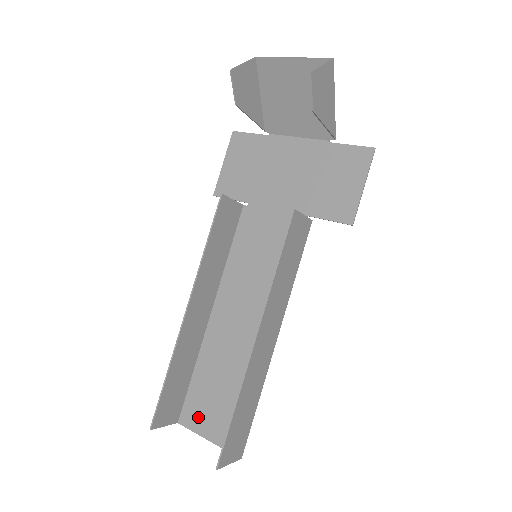
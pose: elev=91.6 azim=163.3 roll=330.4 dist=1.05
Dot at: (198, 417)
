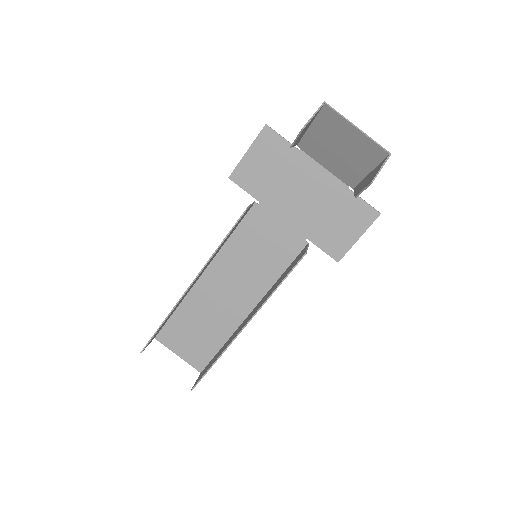
Dot at: (173, 340)
